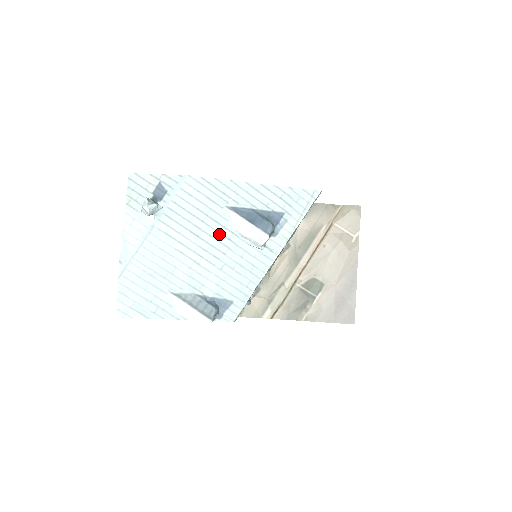
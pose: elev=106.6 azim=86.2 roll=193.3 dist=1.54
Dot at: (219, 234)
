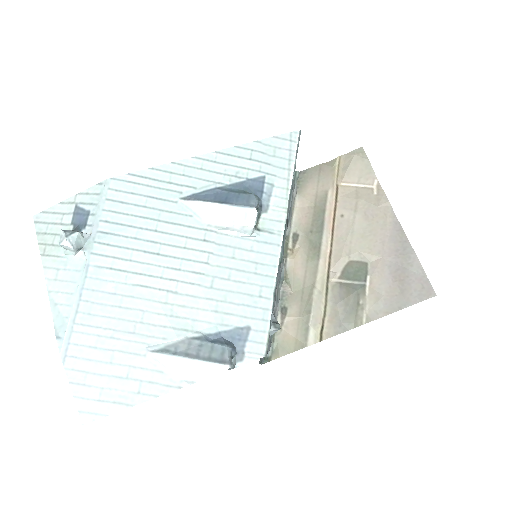
Dot at: (187, 239)
